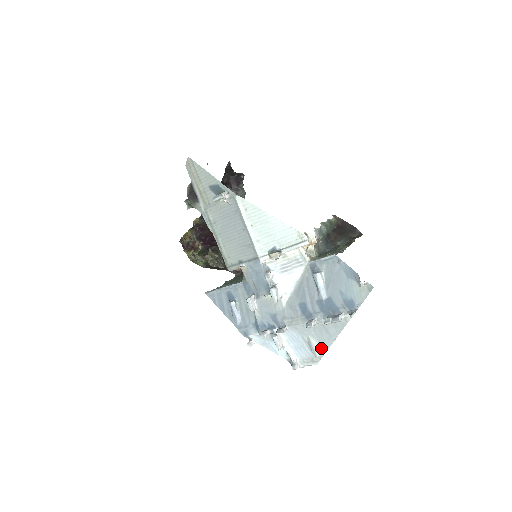
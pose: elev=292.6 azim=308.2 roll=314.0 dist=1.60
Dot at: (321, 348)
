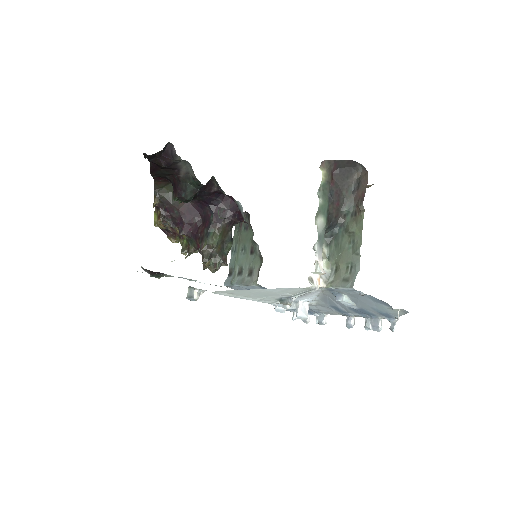
Dot at: occluded
